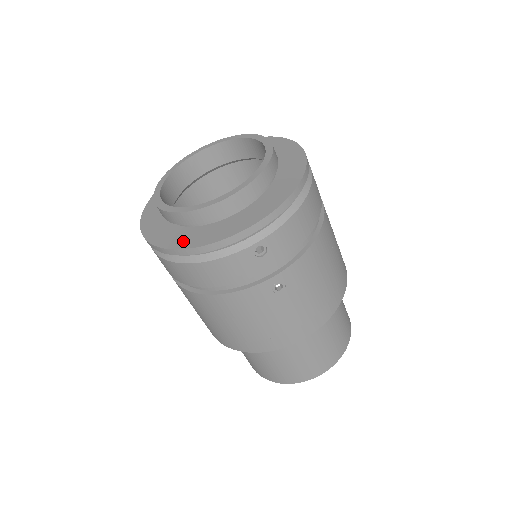
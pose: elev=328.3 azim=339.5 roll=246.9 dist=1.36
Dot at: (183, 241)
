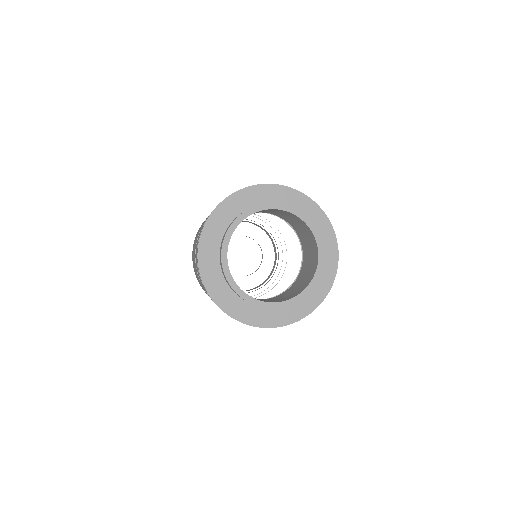
Dot at: (207, 265)
